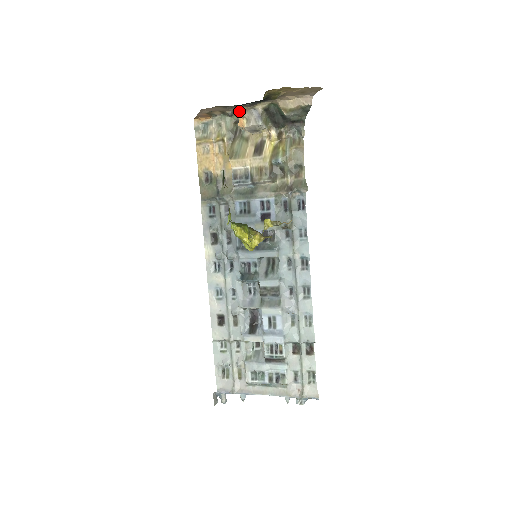
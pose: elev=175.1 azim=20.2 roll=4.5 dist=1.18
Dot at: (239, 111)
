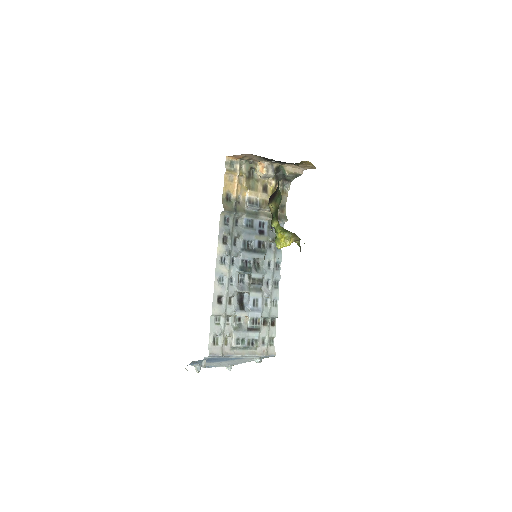
Dot at: (261, 163)
